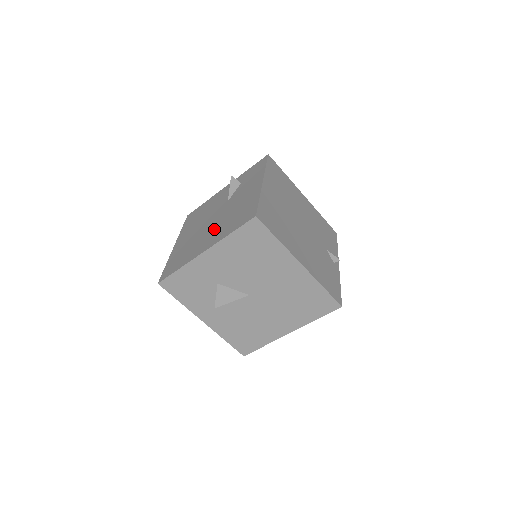
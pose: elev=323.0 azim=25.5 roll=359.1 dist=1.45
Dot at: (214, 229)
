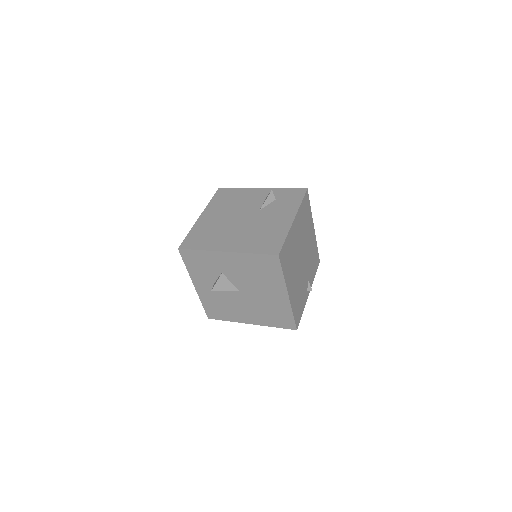
Dot at: (241, 234)
